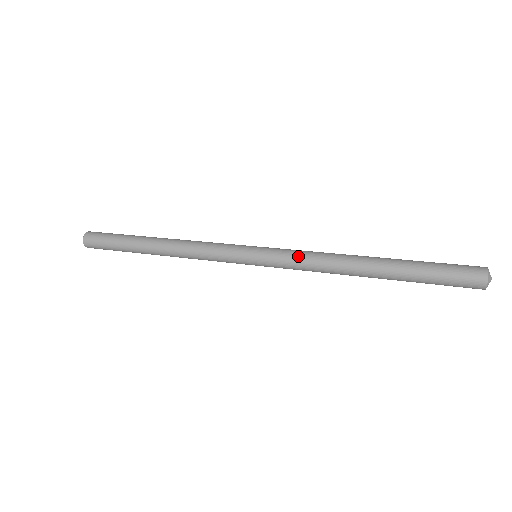
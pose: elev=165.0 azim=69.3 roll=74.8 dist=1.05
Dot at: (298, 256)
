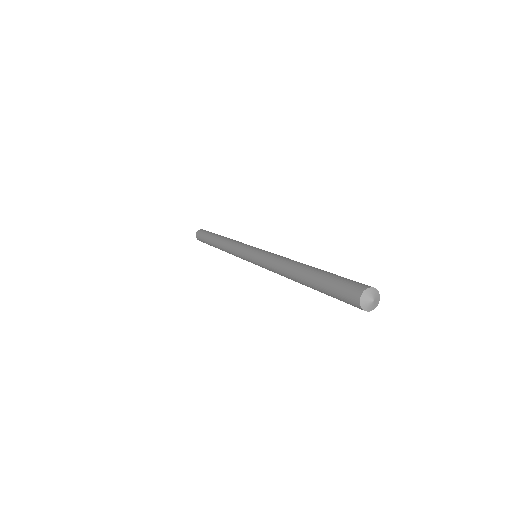
Dot at: (272, 254)
